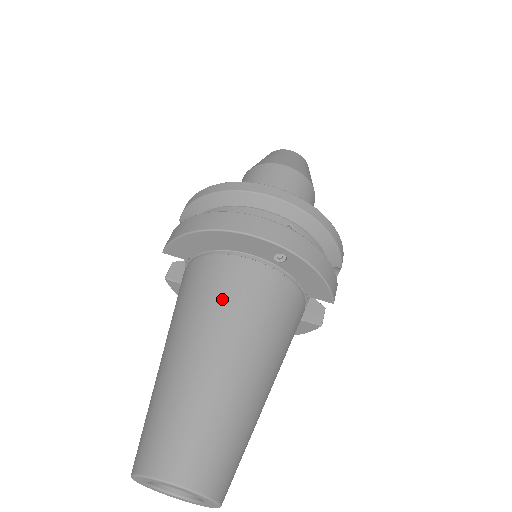
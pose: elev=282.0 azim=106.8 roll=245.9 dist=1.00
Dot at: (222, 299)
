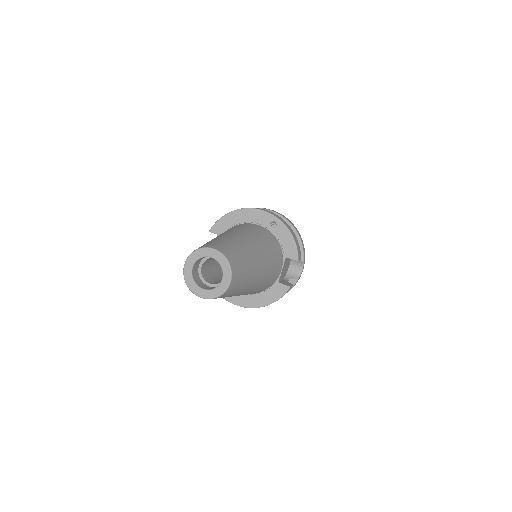
Dot at: (243, 228)
